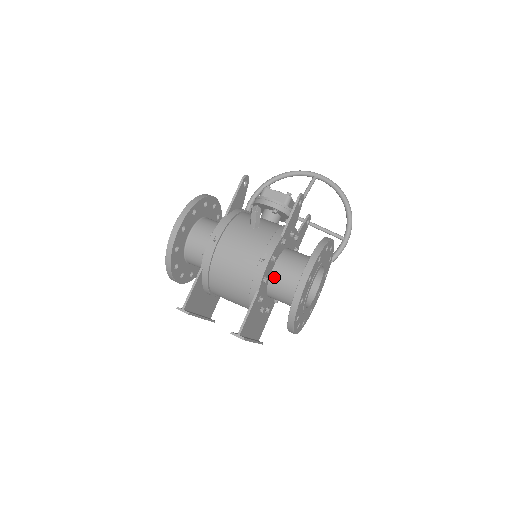
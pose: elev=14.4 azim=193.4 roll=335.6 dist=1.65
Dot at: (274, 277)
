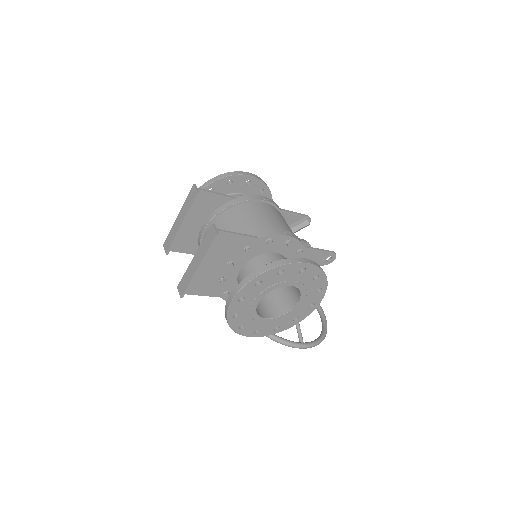
Dot at: (270, 256)
